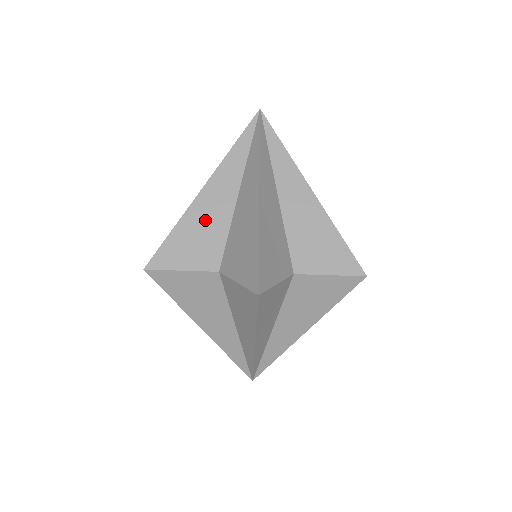
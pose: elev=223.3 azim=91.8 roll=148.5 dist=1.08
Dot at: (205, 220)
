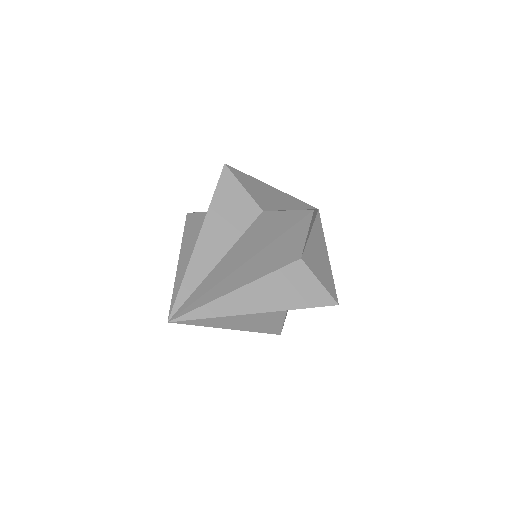
Dot at: (270, 194)
